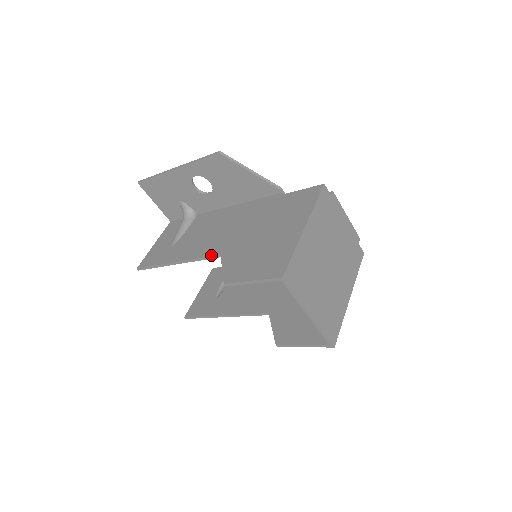
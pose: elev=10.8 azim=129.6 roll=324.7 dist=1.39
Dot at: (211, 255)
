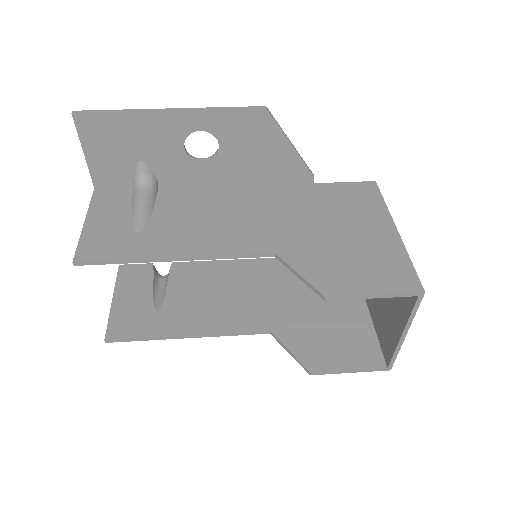
Dot at: (256, 253)
